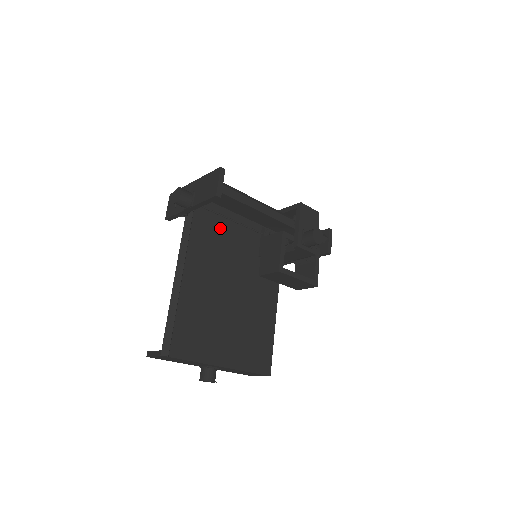
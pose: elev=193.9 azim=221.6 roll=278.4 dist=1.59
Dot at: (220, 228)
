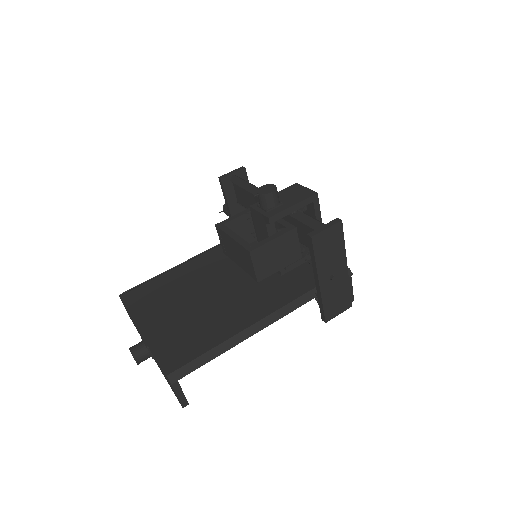
Dot at: occluded
